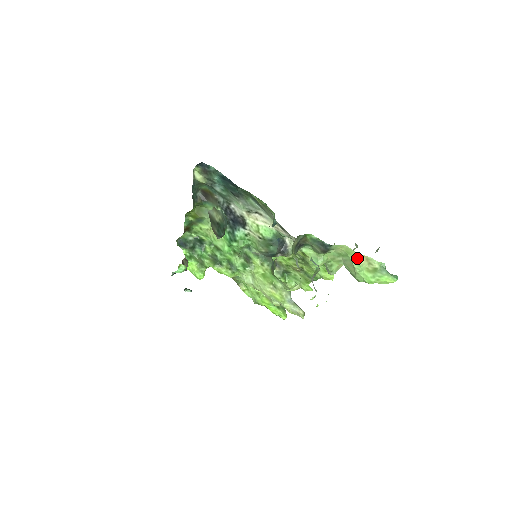
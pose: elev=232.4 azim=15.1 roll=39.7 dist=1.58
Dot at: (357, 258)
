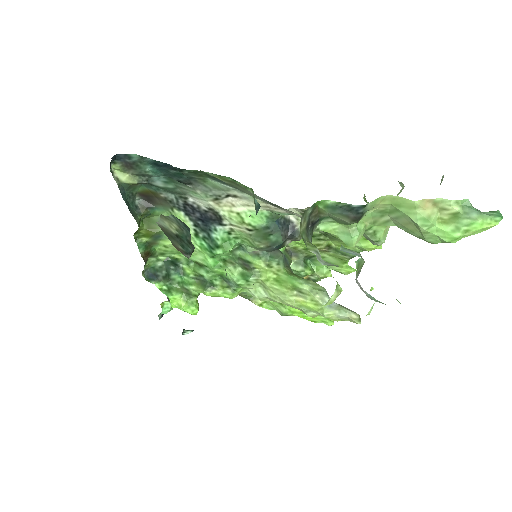
Dot at: (417, 209)
